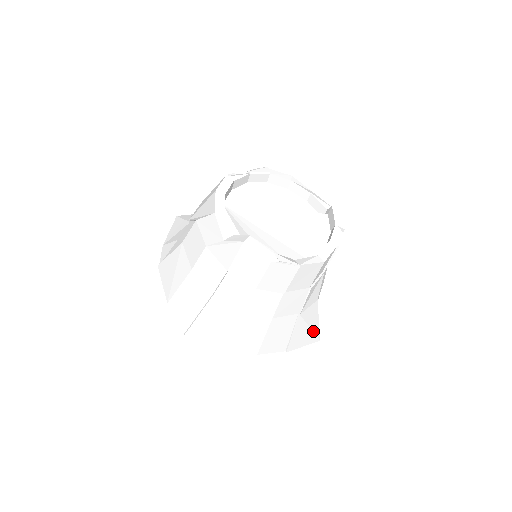
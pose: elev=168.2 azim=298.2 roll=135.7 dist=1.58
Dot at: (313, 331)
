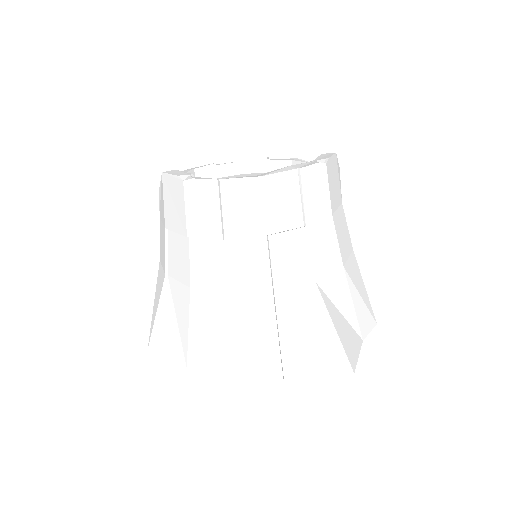
Dot at: (325, 343)
